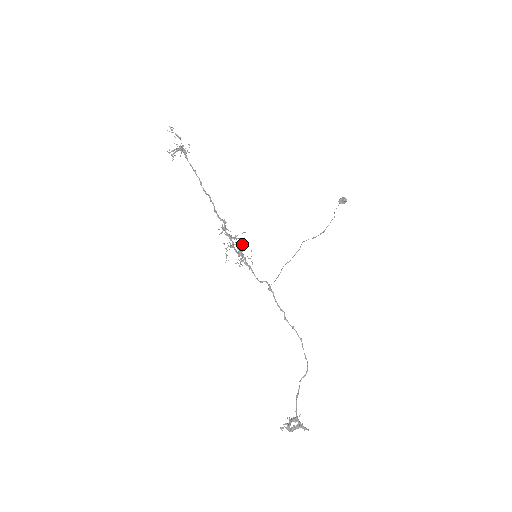
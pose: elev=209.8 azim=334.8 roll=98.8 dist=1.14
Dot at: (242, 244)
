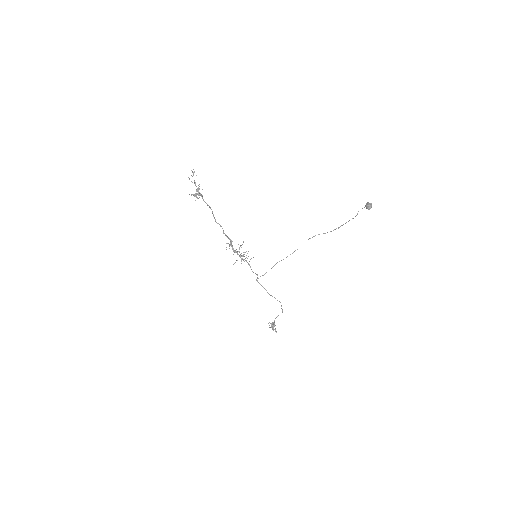
Dot at: occluded
